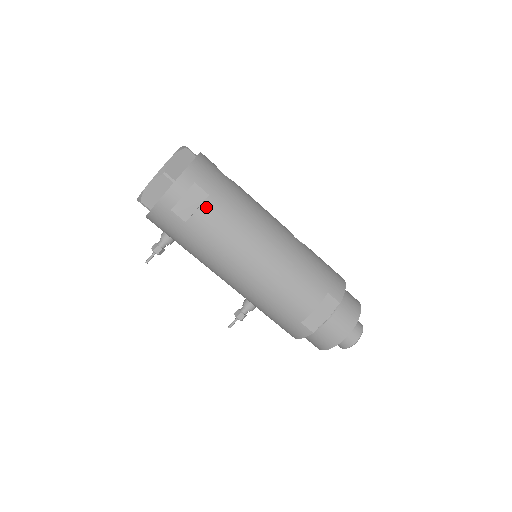
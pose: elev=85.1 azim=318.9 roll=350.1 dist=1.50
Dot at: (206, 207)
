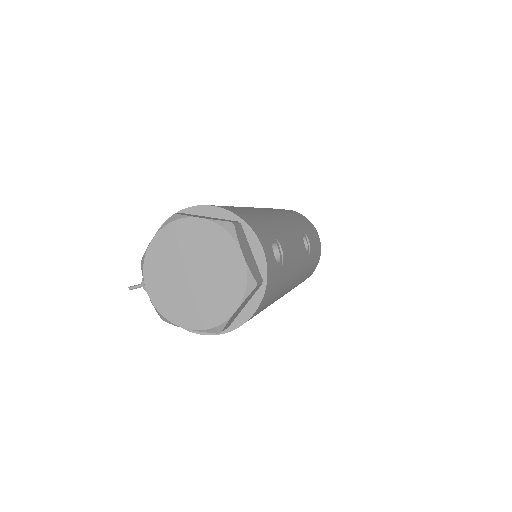
Dot at: occluded
